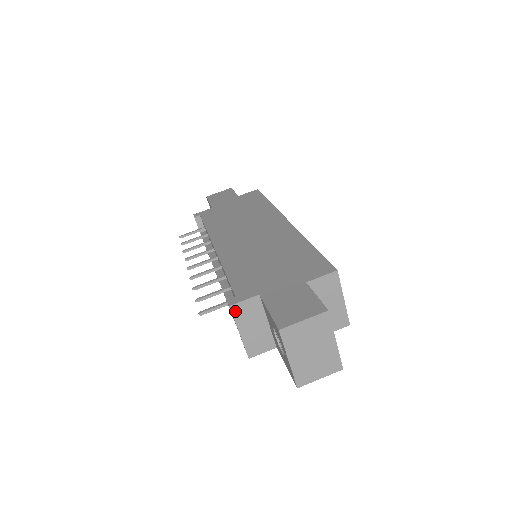
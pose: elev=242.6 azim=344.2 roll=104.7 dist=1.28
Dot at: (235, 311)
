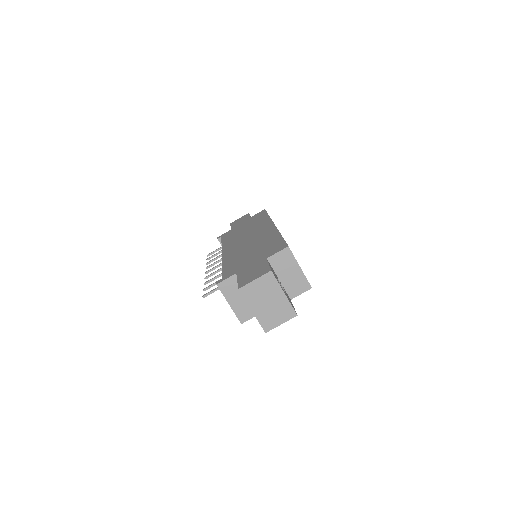
Dot at: (222, 288)
